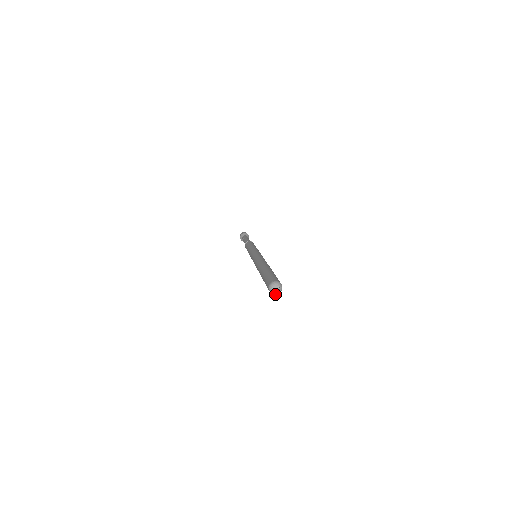
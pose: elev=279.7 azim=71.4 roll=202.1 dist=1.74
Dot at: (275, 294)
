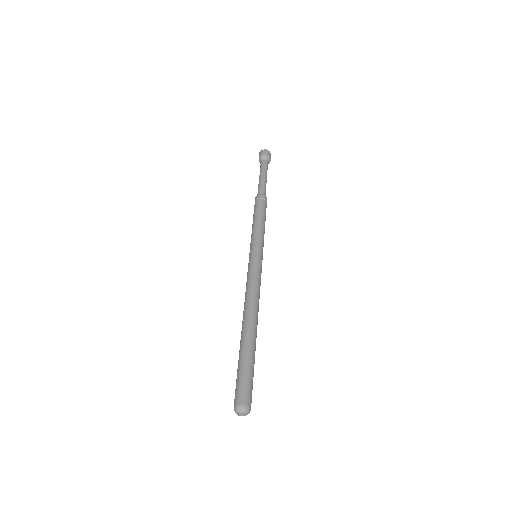
Dot at: occluded
